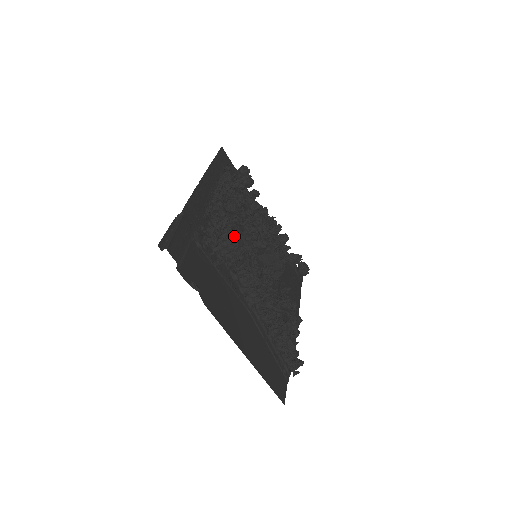
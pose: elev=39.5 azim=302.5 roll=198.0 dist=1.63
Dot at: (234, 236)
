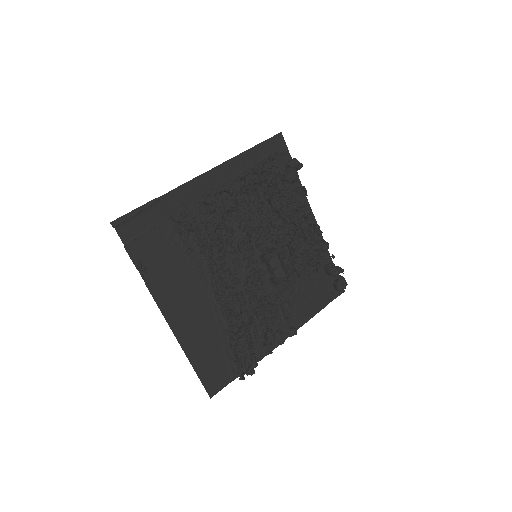
Dot at: (220, 232)
